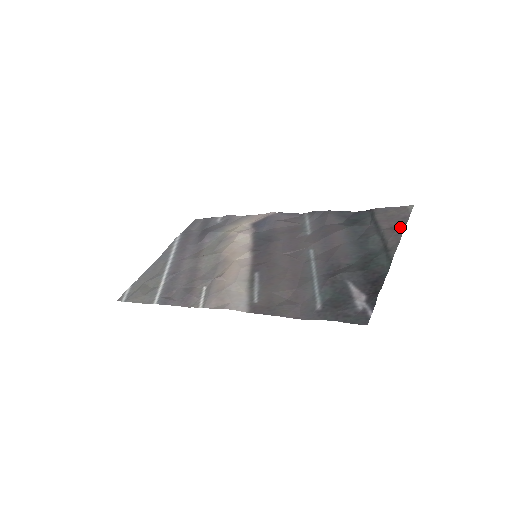
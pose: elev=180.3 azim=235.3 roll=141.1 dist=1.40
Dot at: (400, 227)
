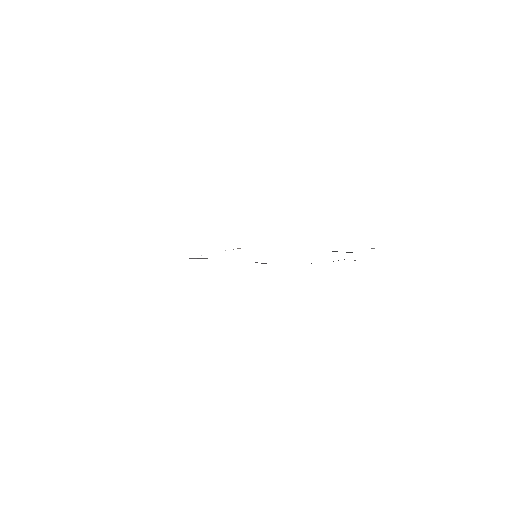
Dot at: occluded
